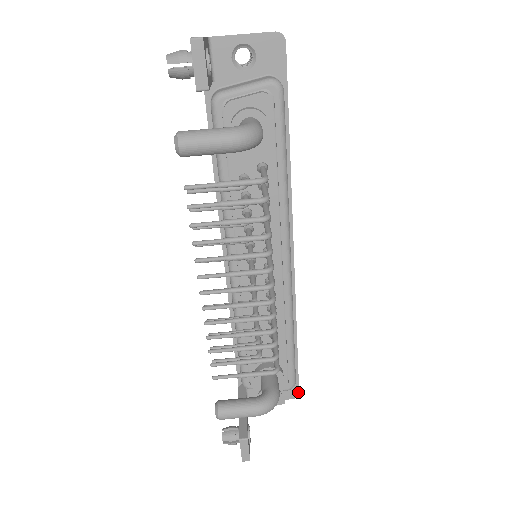
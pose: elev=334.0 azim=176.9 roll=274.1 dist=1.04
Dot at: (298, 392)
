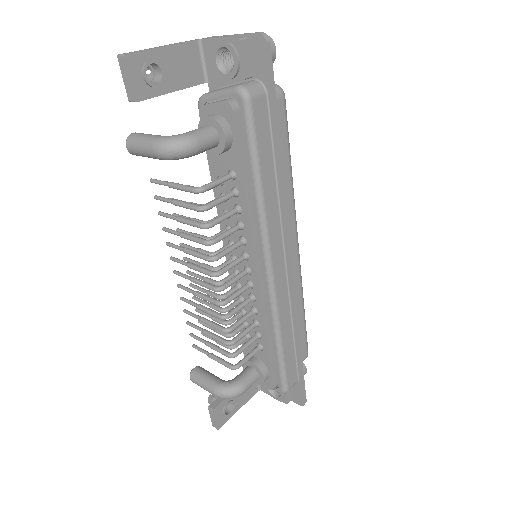
Dot at: (303, 402)
